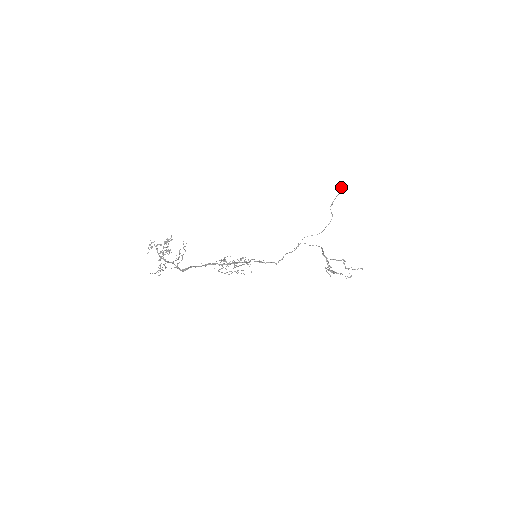
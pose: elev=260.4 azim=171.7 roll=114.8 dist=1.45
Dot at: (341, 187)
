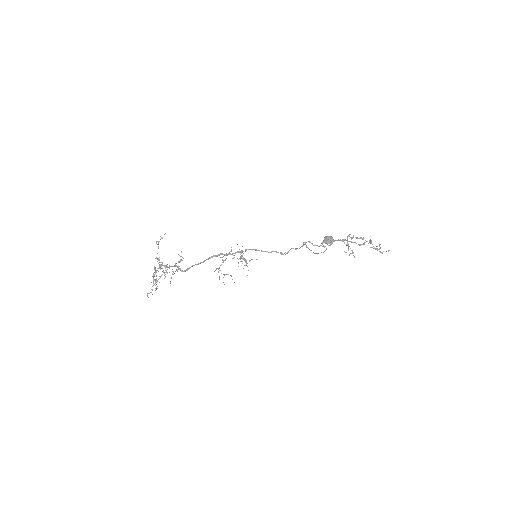
Dot at: (326, 242)
